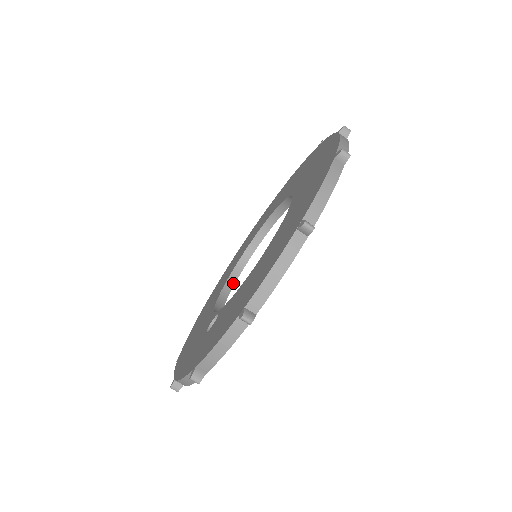
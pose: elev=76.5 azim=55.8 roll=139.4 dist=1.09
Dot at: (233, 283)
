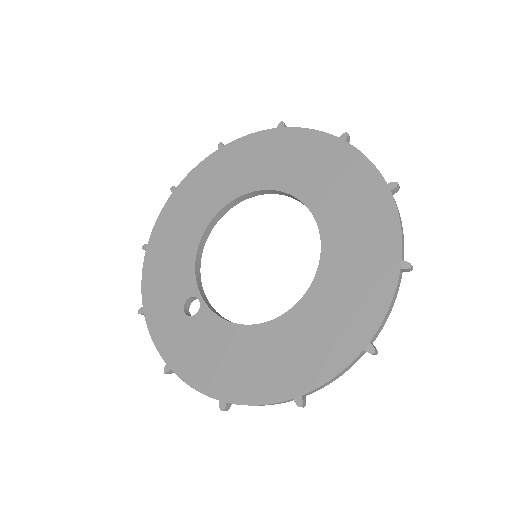
Dot at: (222, 215)
